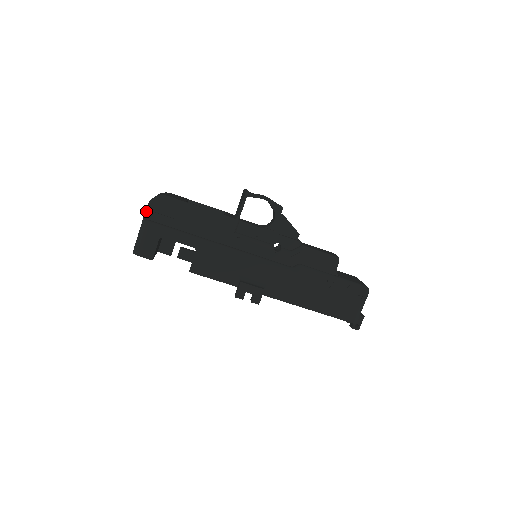
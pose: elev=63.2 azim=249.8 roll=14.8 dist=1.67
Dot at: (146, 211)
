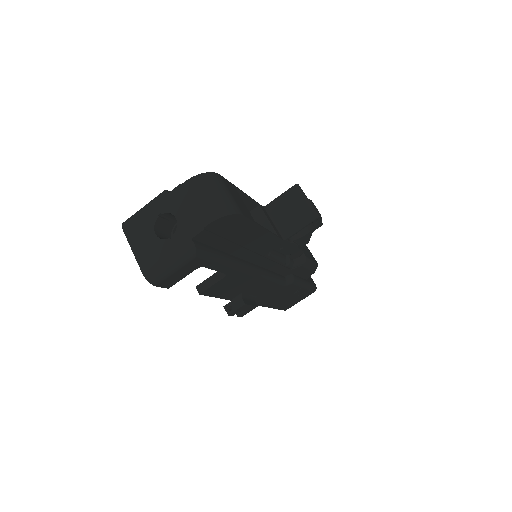
Dot at: (202, 231)
